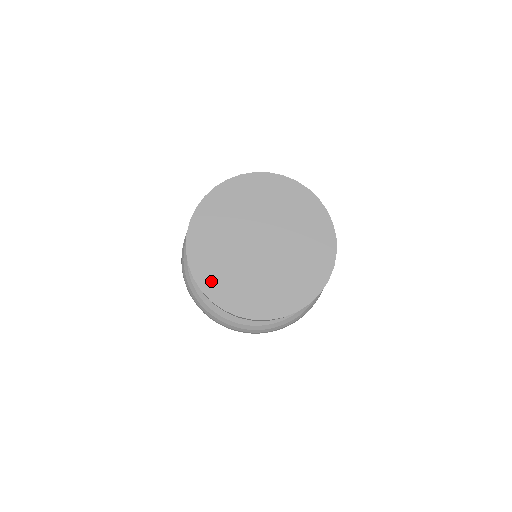
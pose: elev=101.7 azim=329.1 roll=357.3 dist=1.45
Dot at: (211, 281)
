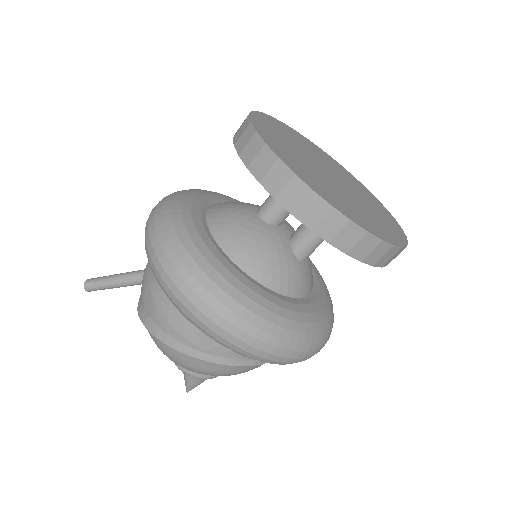
Dot at: (300, 172)
